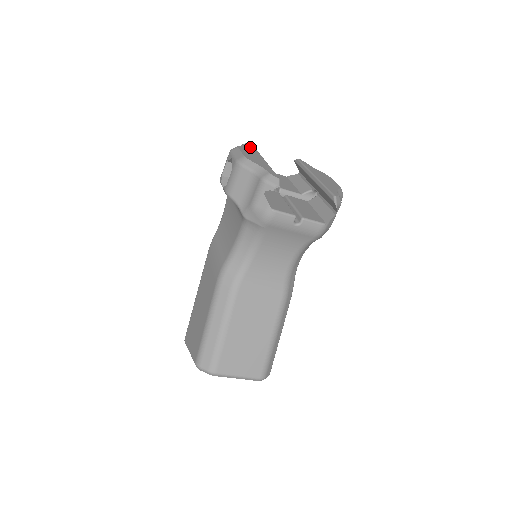
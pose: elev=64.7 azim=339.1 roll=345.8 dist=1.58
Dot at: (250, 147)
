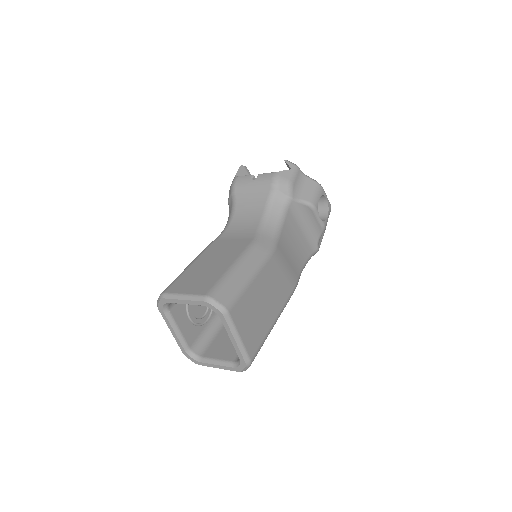
Dot at: occluded
